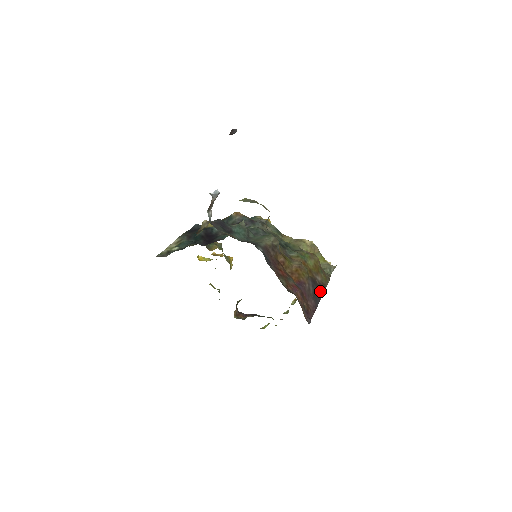
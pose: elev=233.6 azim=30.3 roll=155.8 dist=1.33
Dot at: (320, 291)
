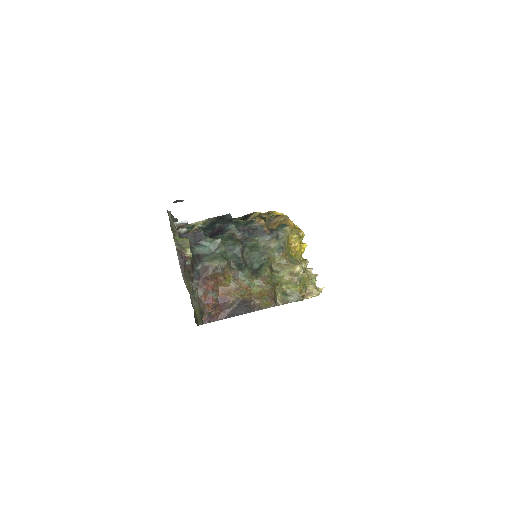
Dot at: (248, 310)
